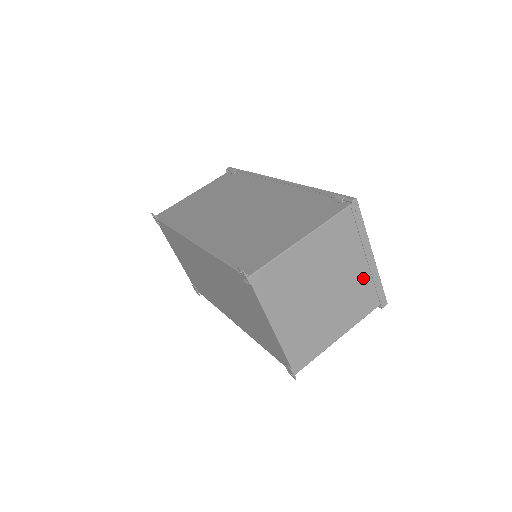
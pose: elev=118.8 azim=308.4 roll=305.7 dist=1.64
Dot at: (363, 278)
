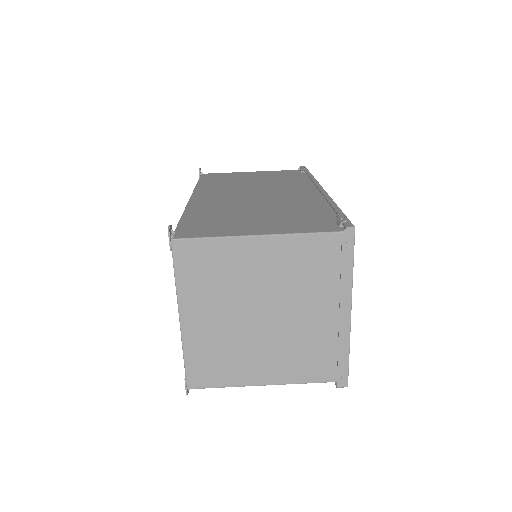
Dot at: (326, 333)
